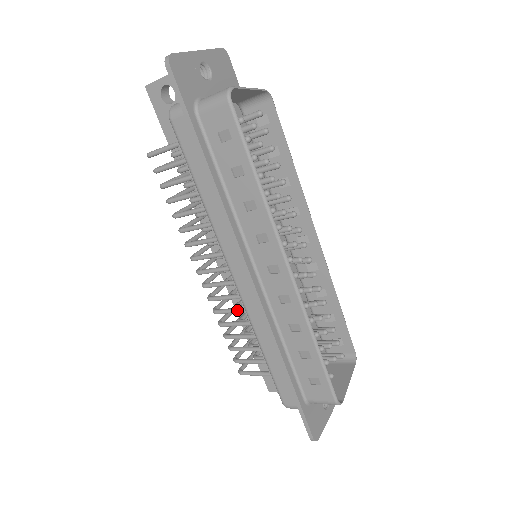
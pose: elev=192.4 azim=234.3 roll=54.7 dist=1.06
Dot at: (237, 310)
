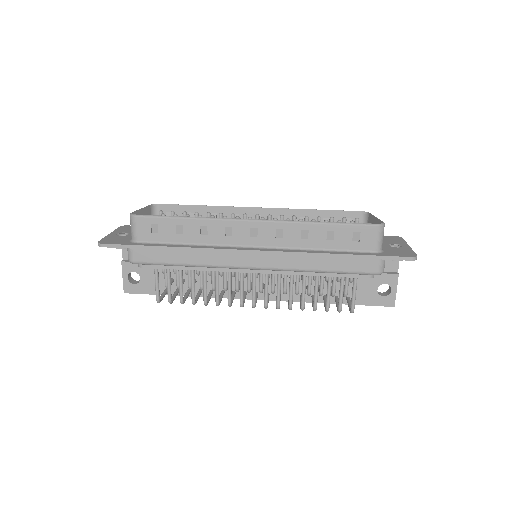
Dot at: (290, 285)
